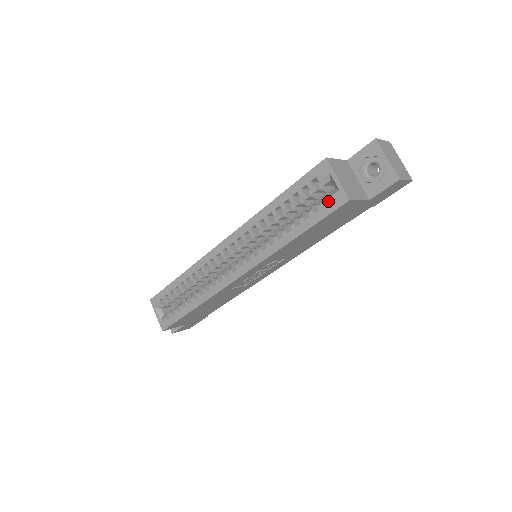
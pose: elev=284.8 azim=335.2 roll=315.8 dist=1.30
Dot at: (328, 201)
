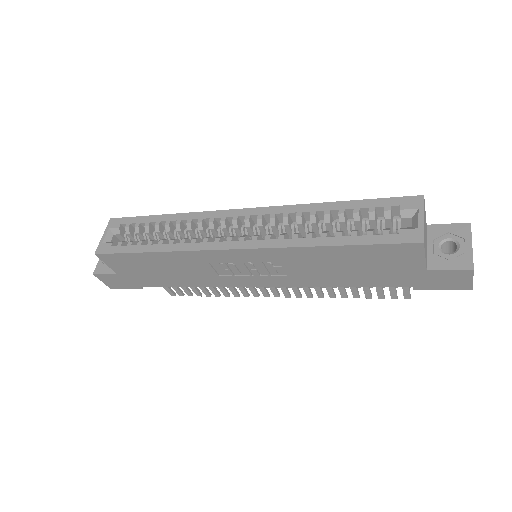
Dot at: occluded
